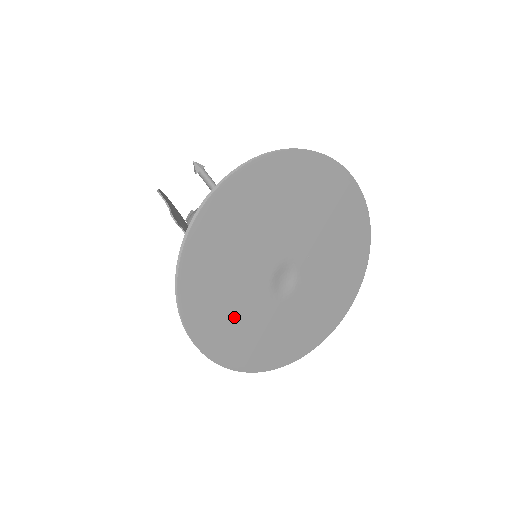
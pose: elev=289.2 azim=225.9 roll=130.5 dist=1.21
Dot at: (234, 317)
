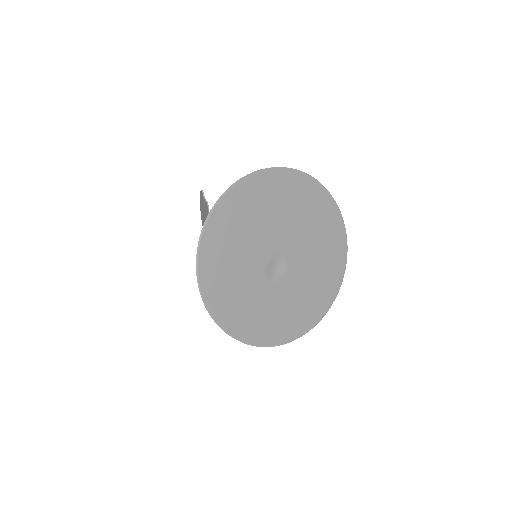
Dot at: (232, 271)
